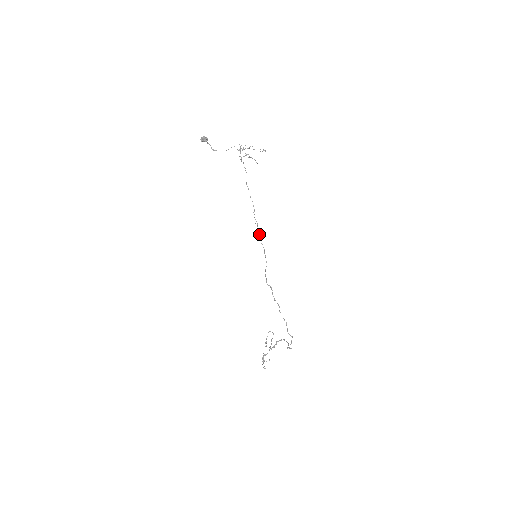
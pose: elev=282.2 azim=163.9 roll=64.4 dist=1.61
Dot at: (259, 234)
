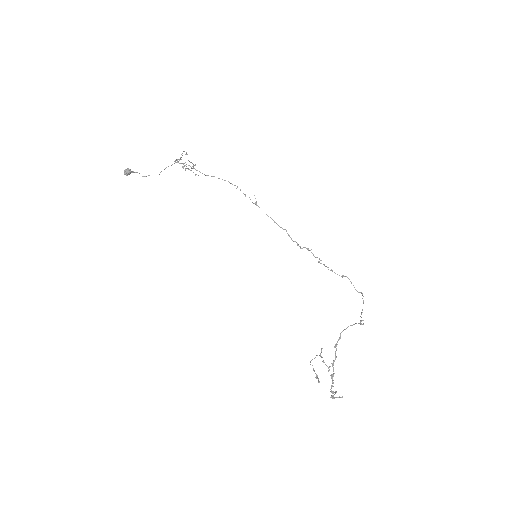
Dot at: (257, 205)
